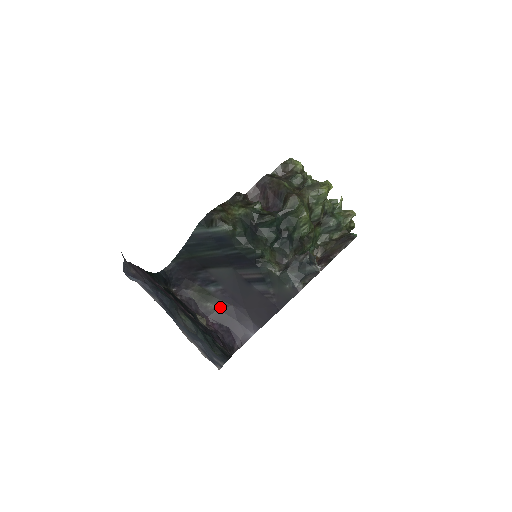
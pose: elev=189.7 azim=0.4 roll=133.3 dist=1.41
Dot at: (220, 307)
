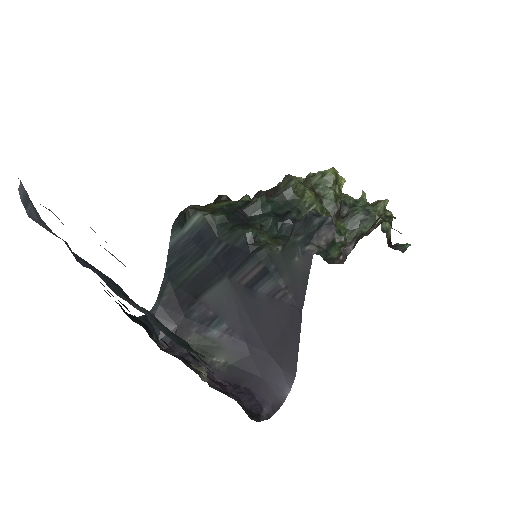
Dot at: (232, 361)
